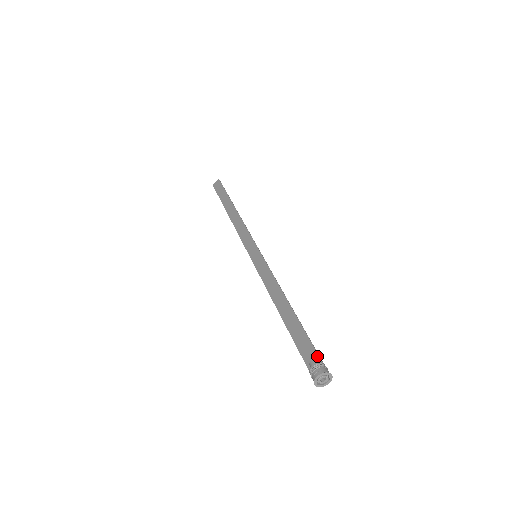
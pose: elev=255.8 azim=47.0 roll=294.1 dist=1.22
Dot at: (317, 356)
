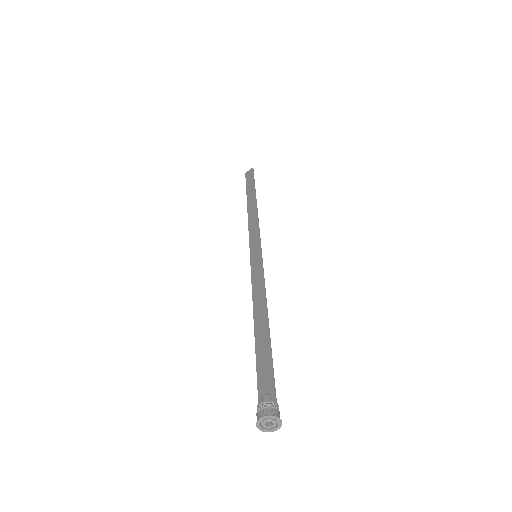
Dot at: (273, 391)
